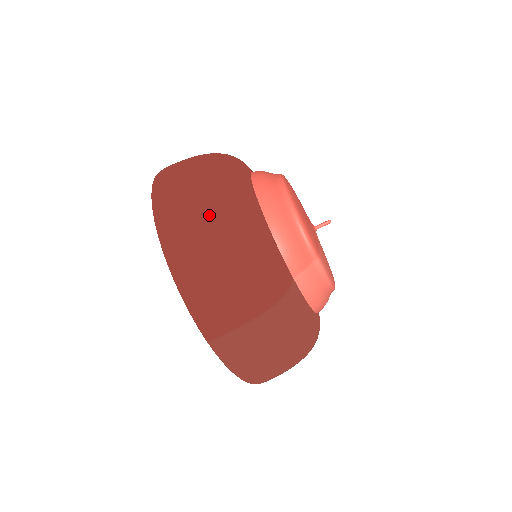
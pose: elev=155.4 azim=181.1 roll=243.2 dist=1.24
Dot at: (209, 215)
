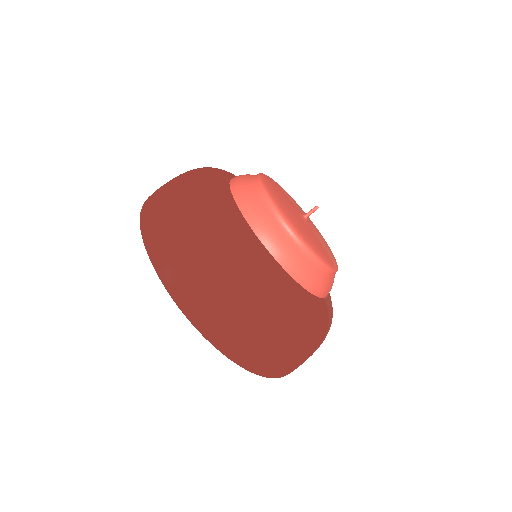
Dot at: (268, 327)
